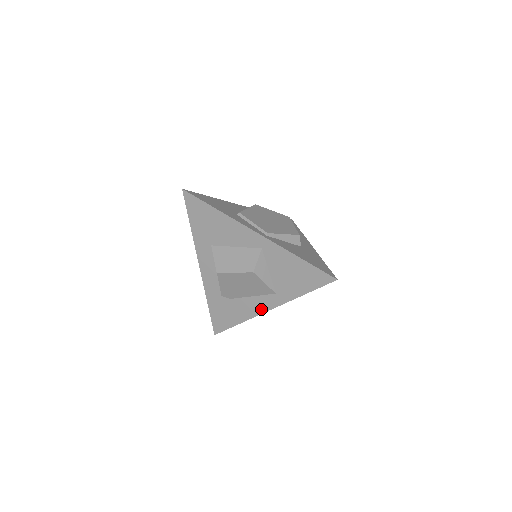
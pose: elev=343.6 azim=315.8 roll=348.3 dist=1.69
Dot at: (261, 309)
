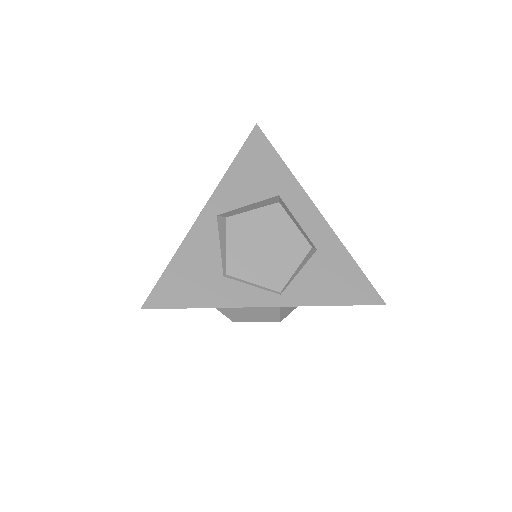
Dot at: occluded
